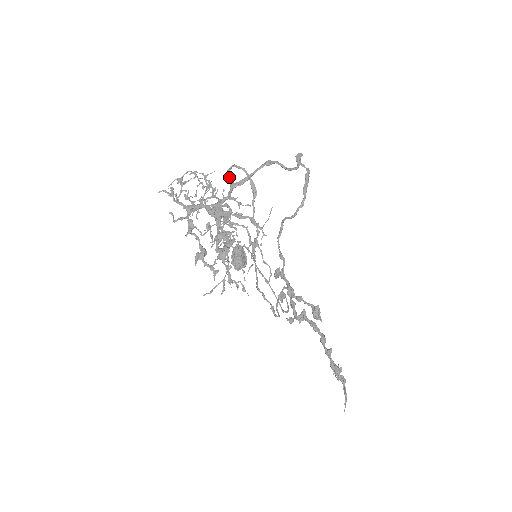
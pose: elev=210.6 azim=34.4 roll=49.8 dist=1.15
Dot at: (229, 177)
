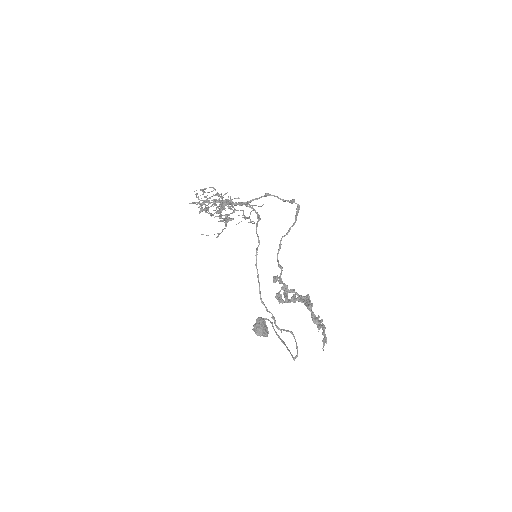
Dot at: occluded
